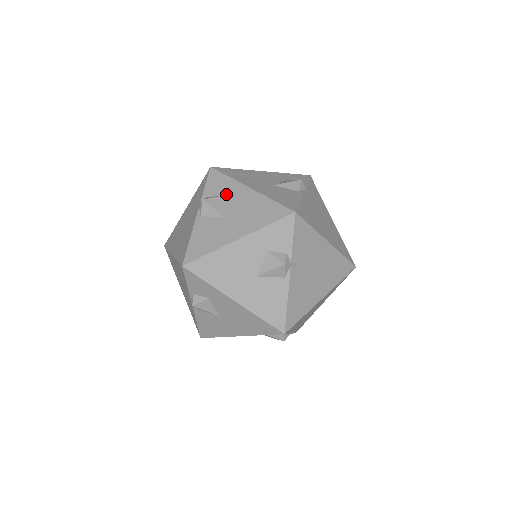
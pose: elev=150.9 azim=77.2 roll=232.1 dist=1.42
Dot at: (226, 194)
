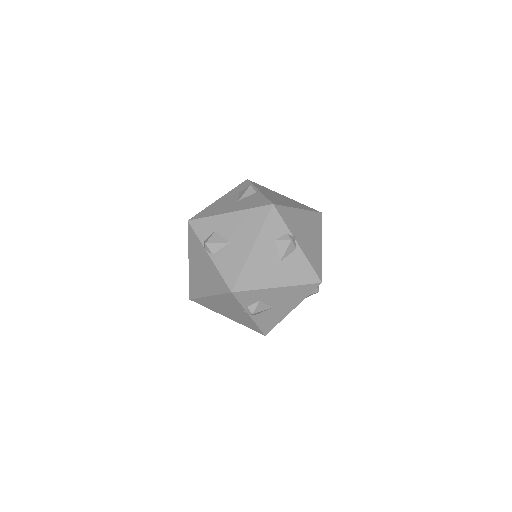
Dot at: (262, 299)
